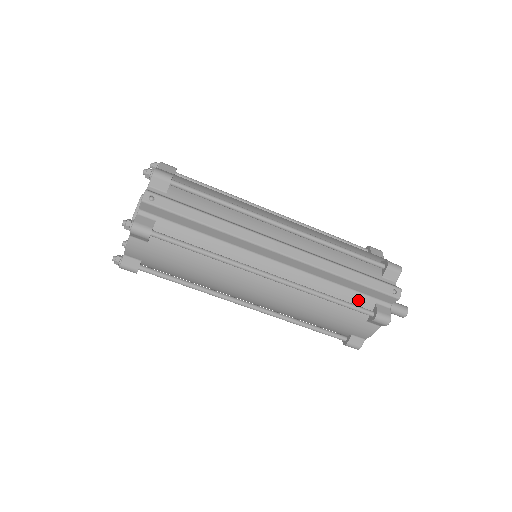
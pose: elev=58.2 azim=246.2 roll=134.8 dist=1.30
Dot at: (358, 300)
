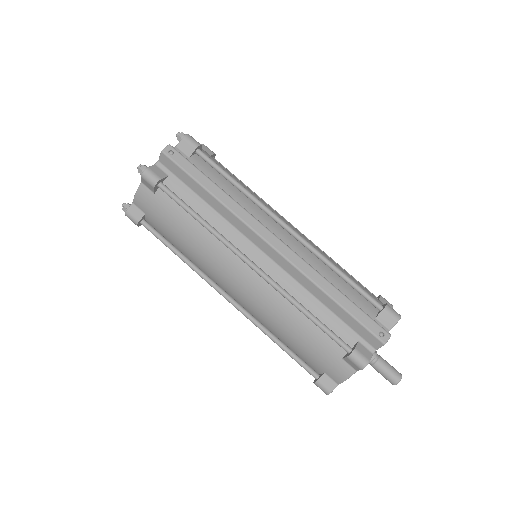
Dot at: (339, 329)
